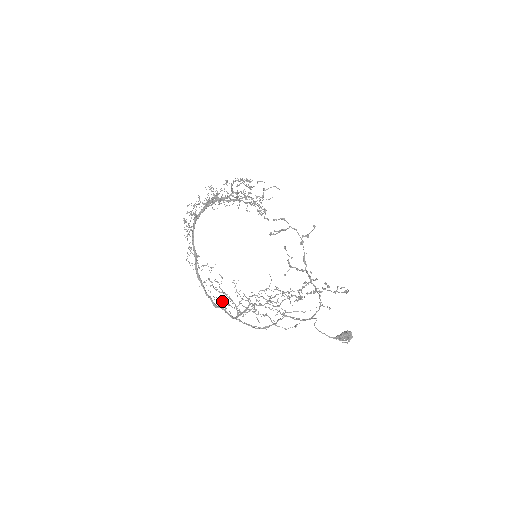
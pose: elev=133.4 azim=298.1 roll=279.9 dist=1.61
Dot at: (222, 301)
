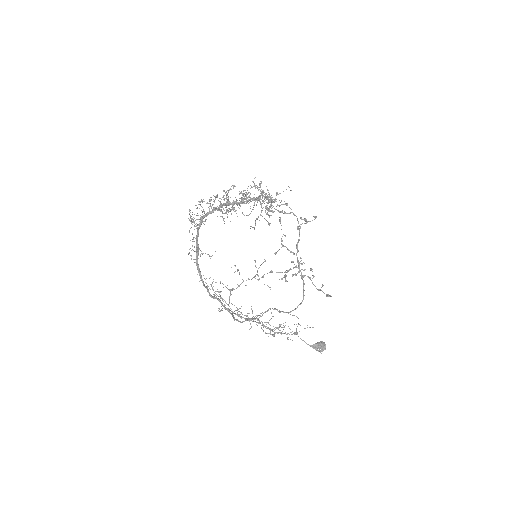
Dot at: (221, 309)
